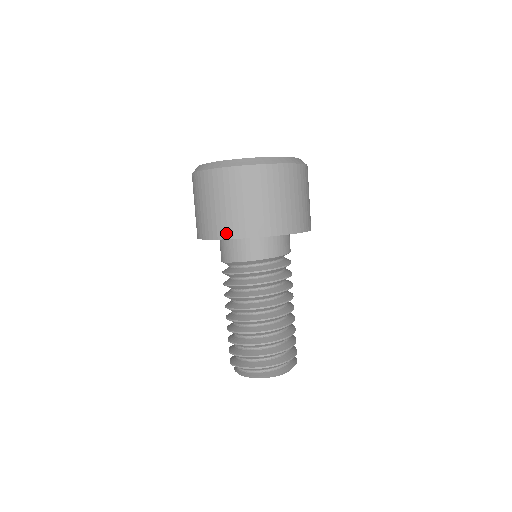
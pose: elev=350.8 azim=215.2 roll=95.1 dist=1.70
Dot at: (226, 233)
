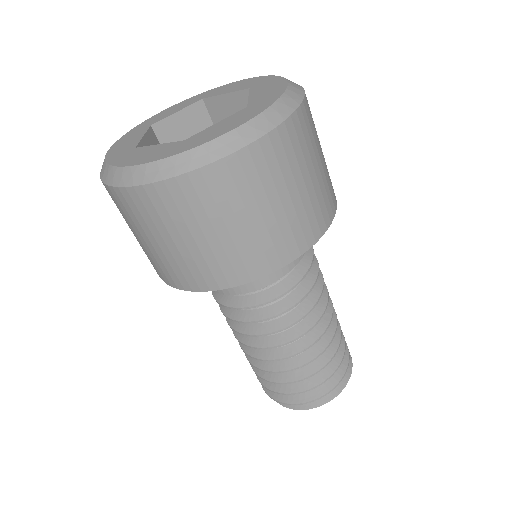
Dot at: (161, 276)
